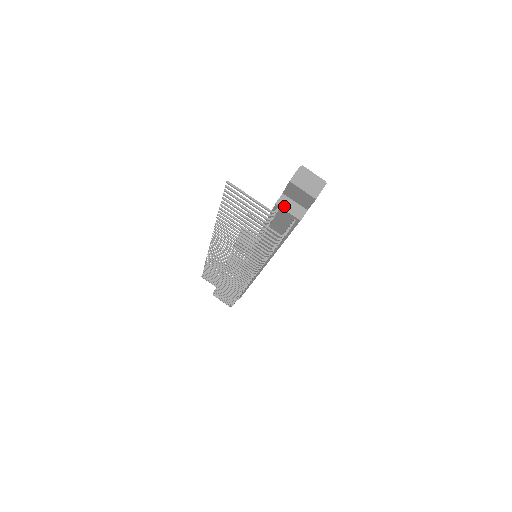
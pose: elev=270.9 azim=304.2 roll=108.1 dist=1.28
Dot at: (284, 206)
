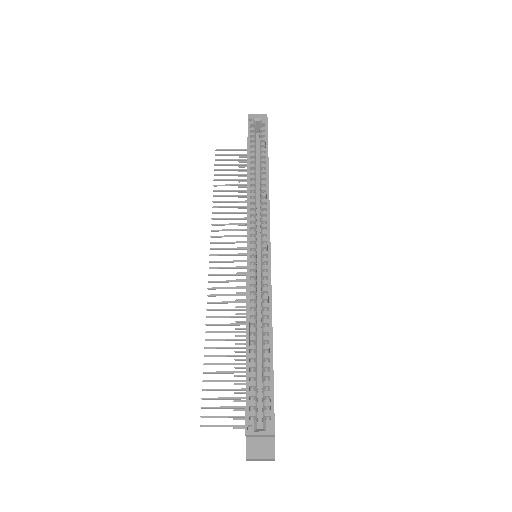
Dot at: occluded
